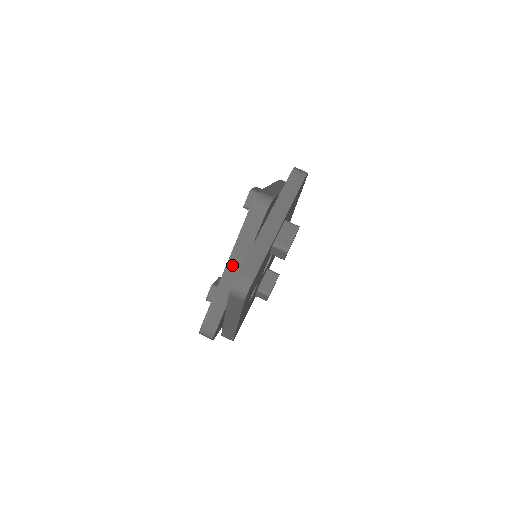
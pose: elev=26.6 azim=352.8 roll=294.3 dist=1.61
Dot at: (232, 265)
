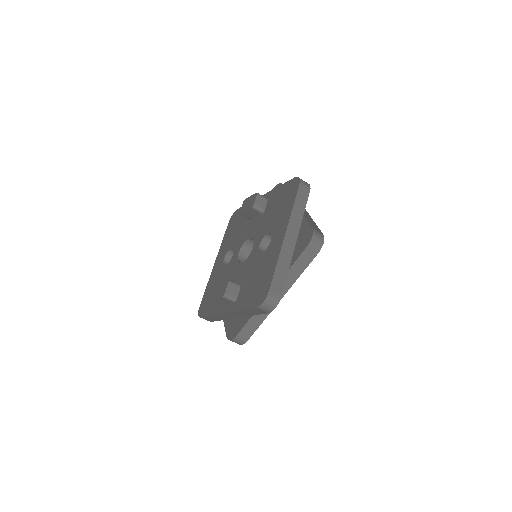
Dot at: (291, 231)
